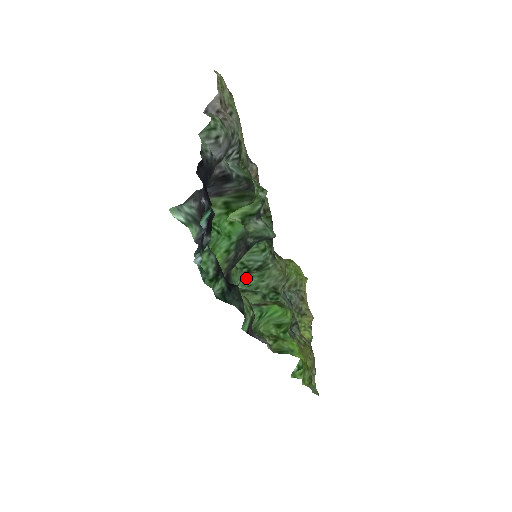
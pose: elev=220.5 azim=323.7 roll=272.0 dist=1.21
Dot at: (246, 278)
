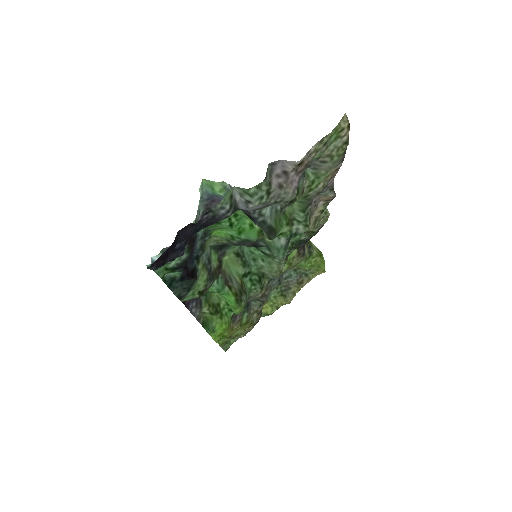
Dot at: occluded
